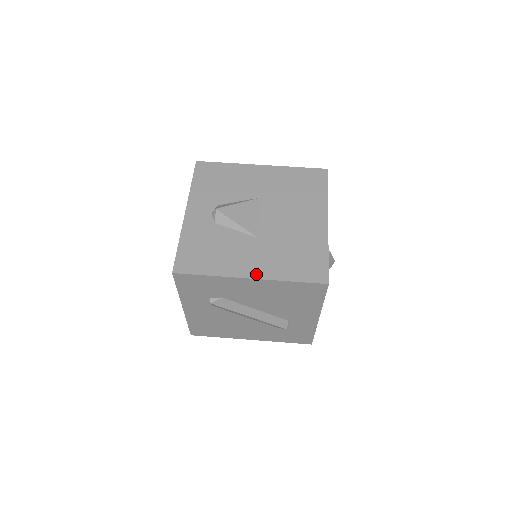
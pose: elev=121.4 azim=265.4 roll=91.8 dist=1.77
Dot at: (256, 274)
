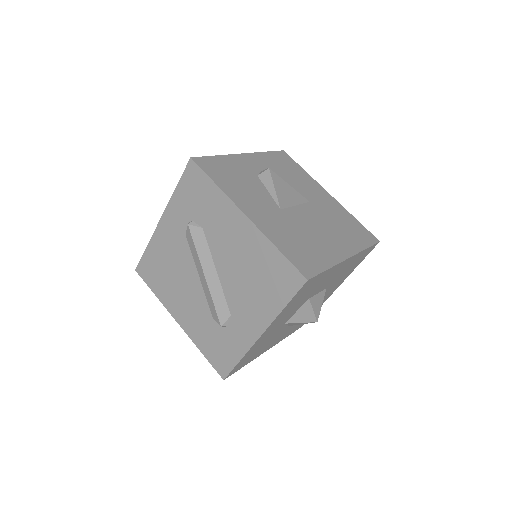
Dot at: (254, 218)
